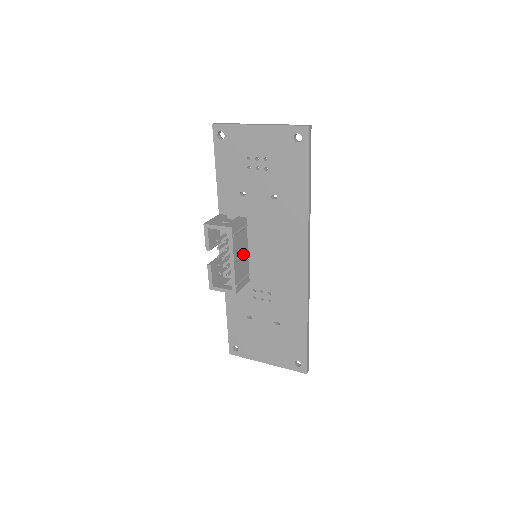
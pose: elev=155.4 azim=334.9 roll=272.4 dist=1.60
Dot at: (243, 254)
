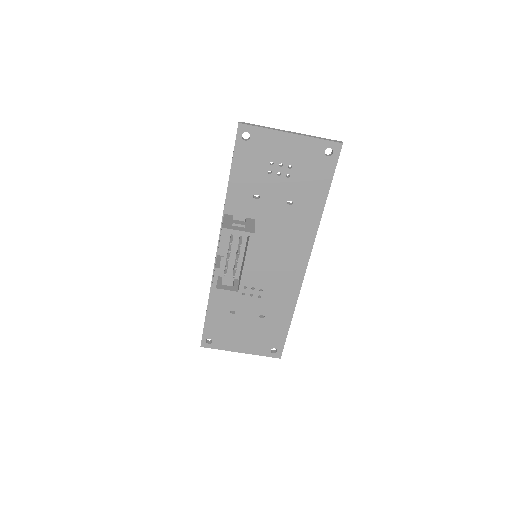
Dot at: occluded
